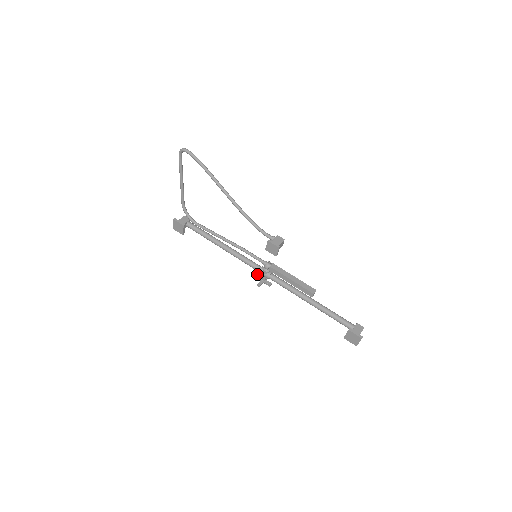
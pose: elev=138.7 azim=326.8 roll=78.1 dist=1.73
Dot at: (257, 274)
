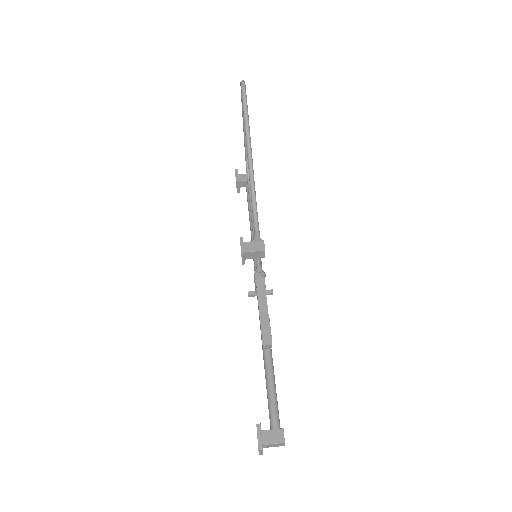
Dot at: occluded
